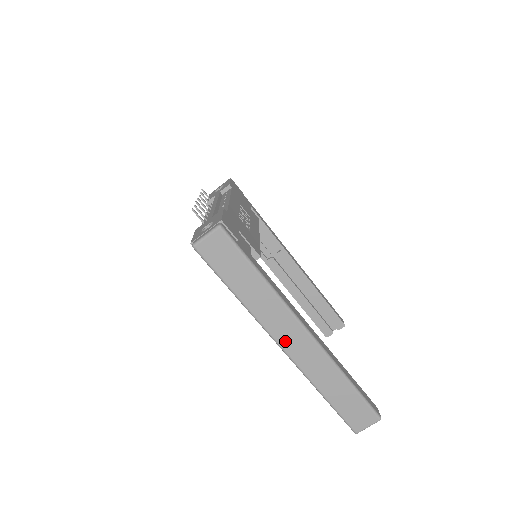
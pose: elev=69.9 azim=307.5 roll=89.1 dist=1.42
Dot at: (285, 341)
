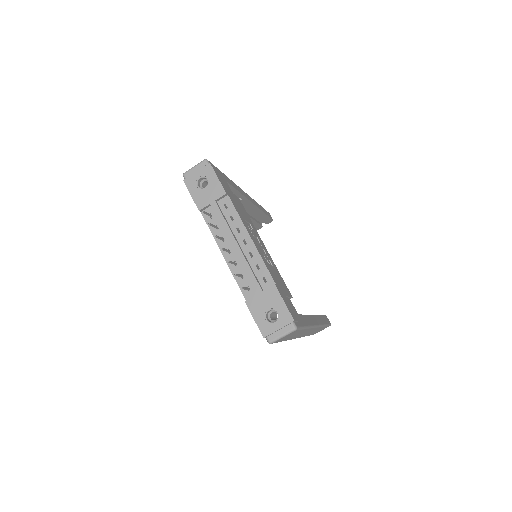
Dot at: occluded
